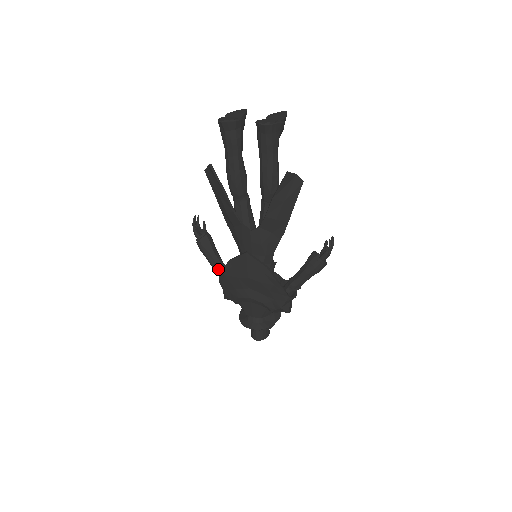
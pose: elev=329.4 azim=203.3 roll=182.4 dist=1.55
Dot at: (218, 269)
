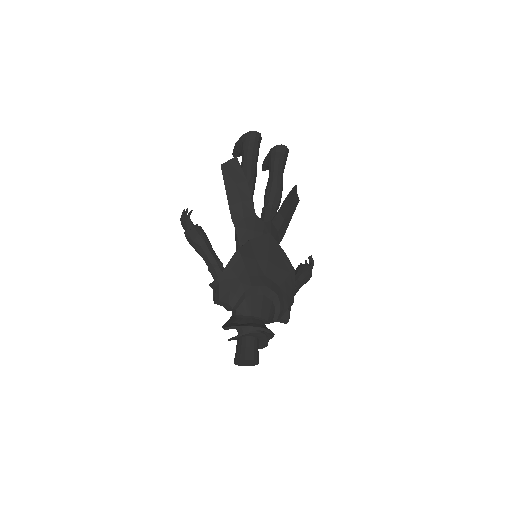
Dot at: (219, 260)
